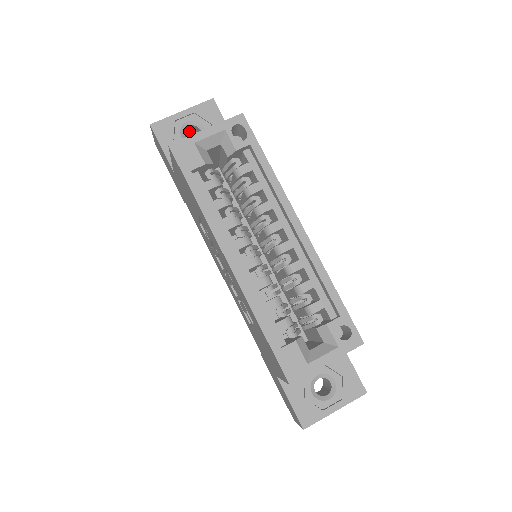
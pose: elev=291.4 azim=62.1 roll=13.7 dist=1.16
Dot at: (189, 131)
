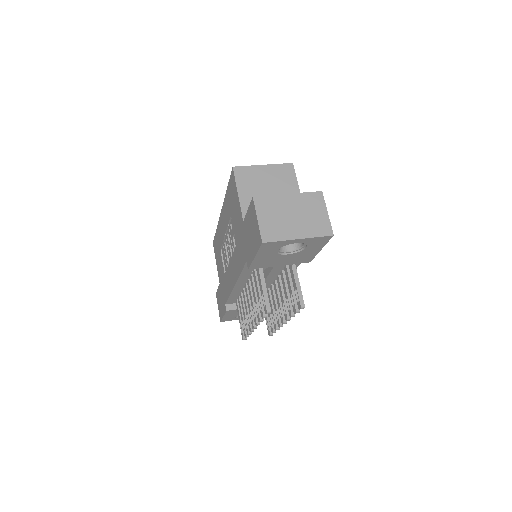
Dot at: occluded
